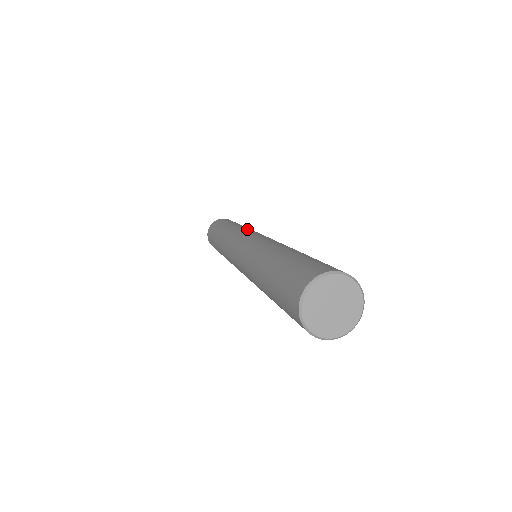
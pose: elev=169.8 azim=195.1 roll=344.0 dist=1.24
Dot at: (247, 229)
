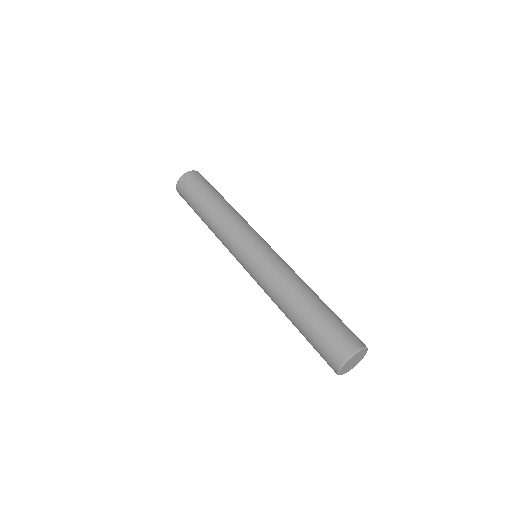
Dot at: (243, 223)
